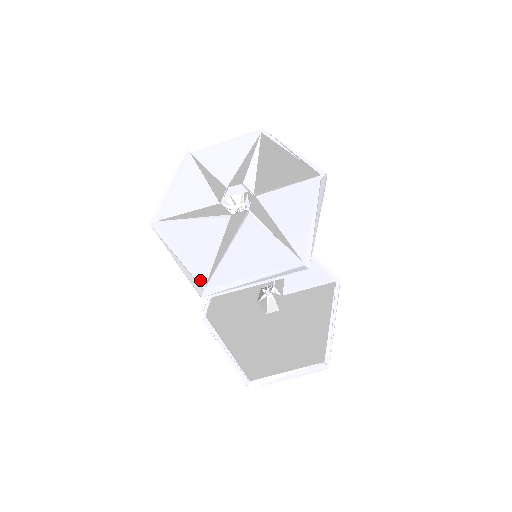
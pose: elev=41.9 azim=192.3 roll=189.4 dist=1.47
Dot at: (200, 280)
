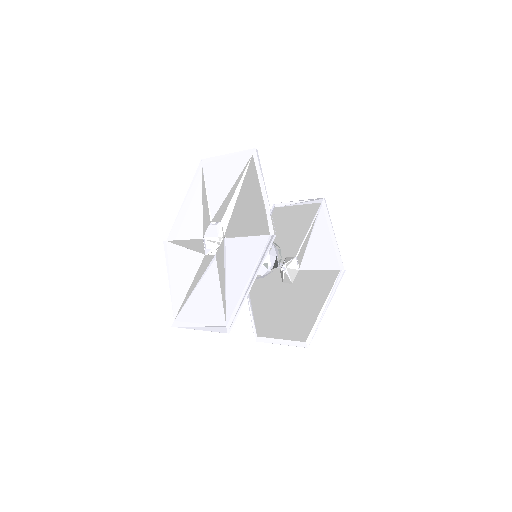
Dot at: (174, 311)
